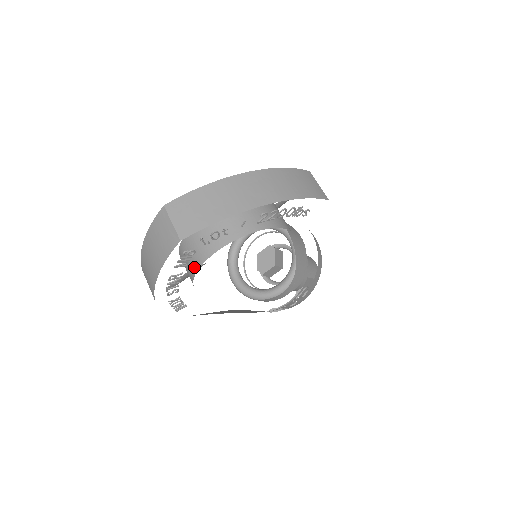
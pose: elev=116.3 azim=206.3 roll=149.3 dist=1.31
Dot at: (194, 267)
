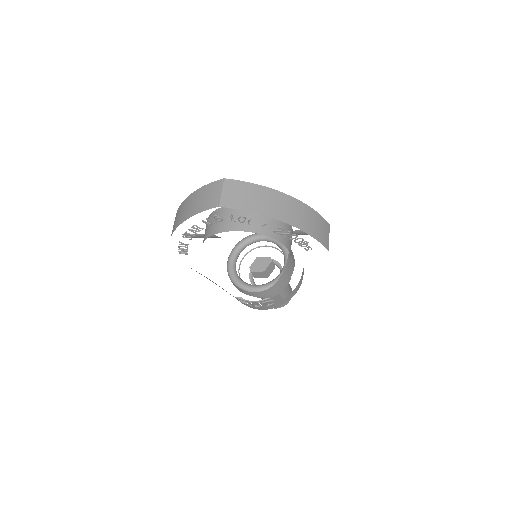
Dot at: (213, 231)
